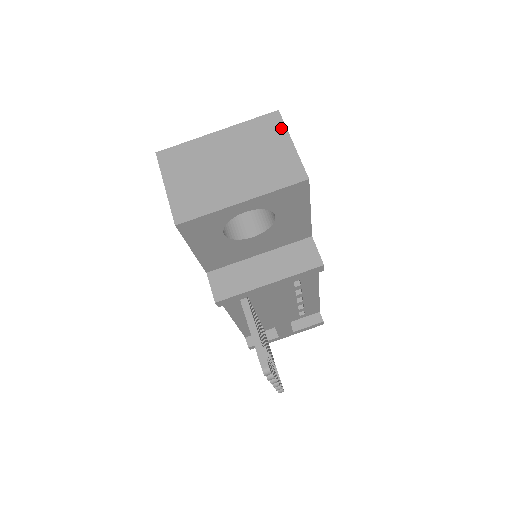
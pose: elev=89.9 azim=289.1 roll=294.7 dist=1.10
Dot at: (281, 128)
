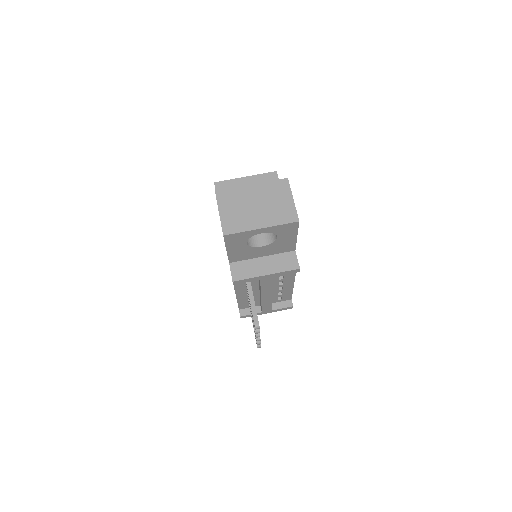
Dot at: (288, 189)
